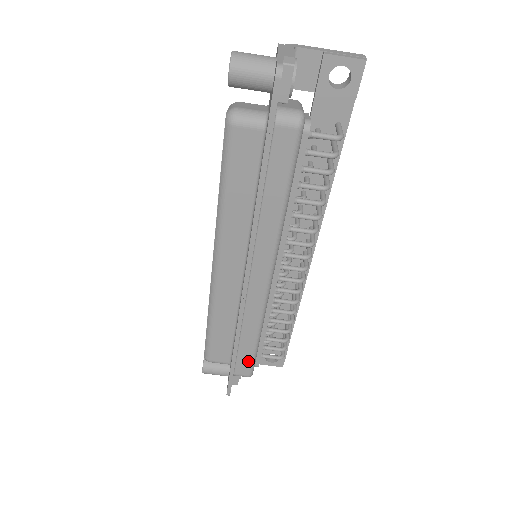
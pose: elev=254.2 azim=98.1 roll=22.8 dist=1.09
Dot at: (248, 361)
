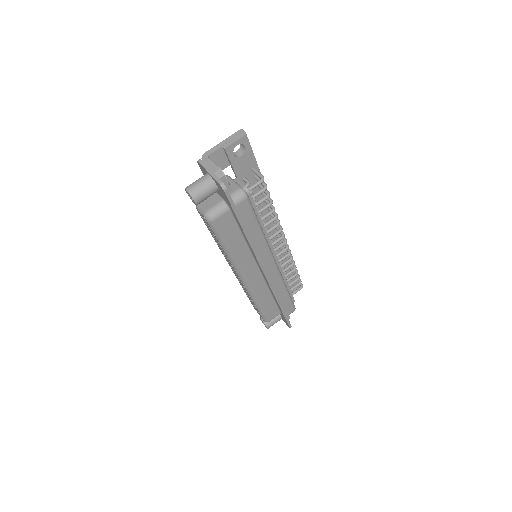
Dot at: (290, 305)
